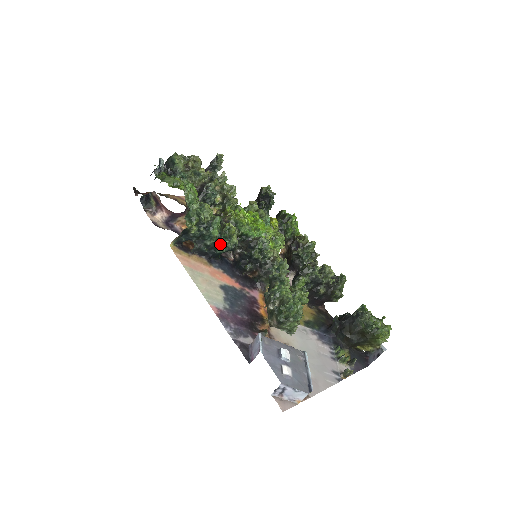
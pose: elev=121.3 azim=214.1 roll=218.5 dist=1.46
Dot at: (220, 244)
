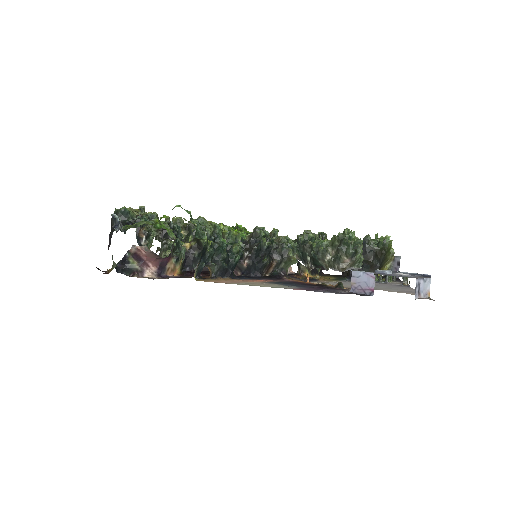
Dot at: (232, 252)
